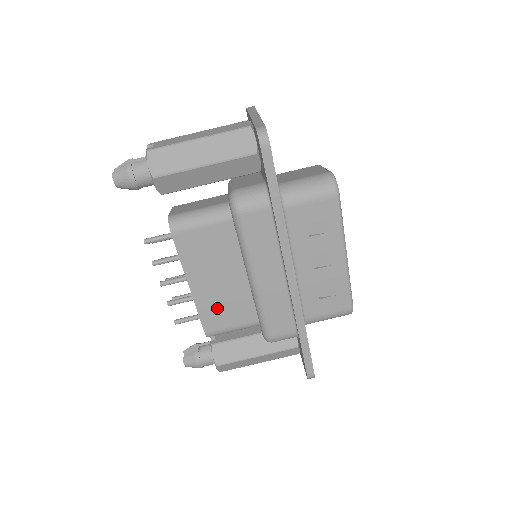
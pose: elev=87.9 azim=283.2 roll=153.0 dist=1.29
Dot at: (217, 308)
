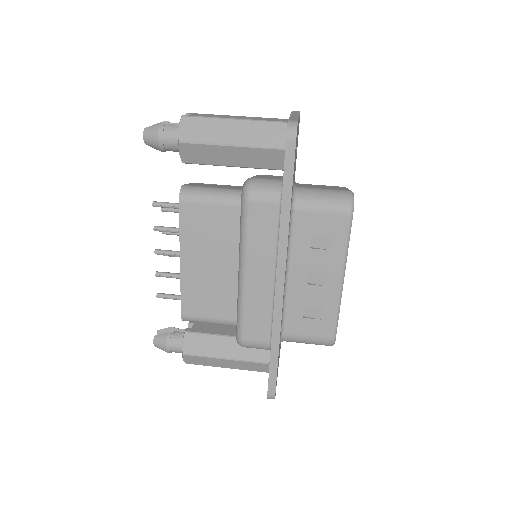
Dot at: (200, 293)
